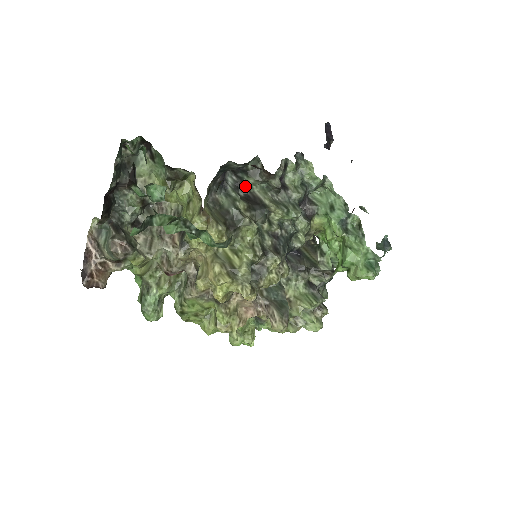
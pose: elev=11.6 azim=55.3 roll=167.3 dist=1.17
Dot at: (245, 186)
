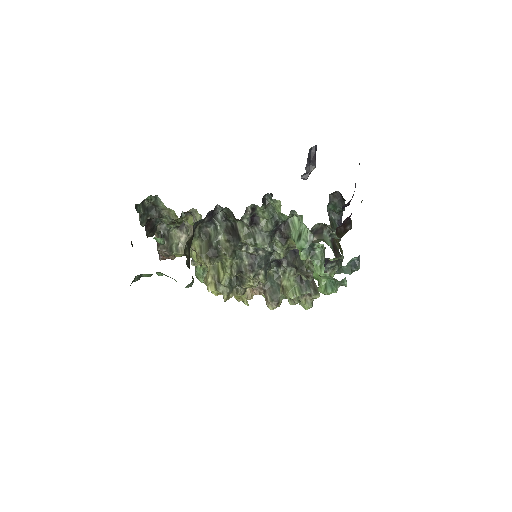
Dot at: (229, 220)
